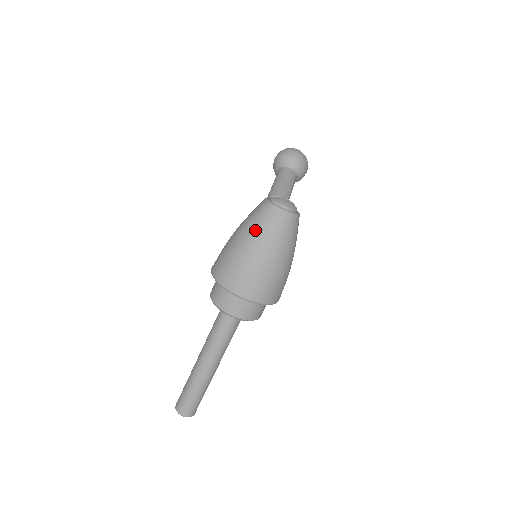
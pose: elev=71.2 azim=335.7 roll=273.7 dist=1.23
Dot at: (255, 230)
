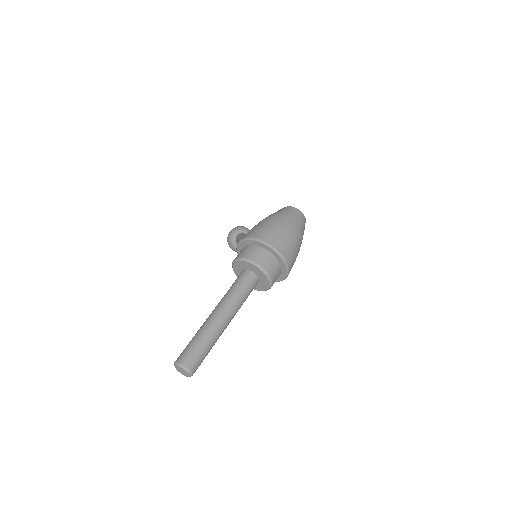
Dot at: (287, 216)
